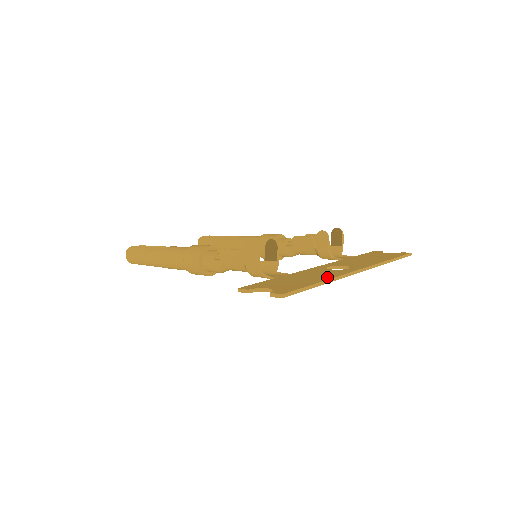
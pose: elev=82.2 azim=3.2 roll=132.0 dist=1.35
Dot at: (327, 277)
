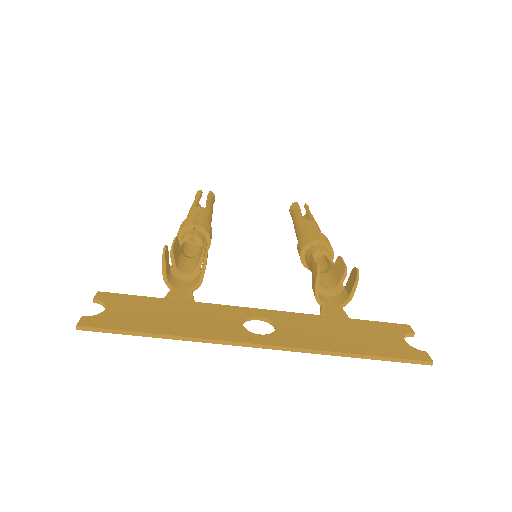
Dot at: (189, 331)
